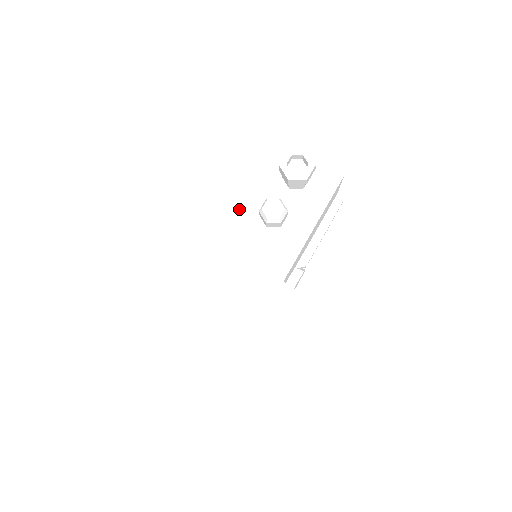
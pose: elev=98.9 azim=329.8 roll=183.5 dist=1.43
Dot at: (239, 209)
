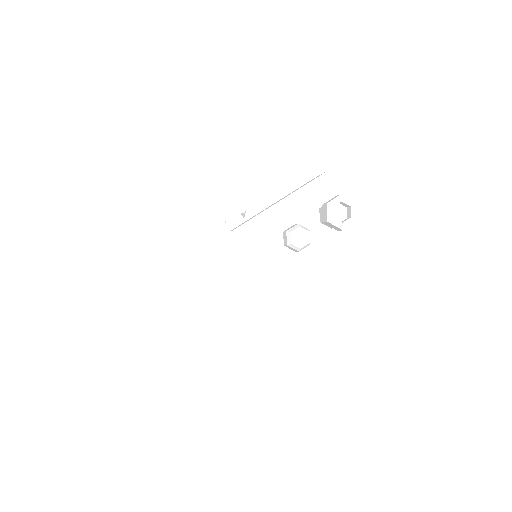
Dot at: (268, 215)
